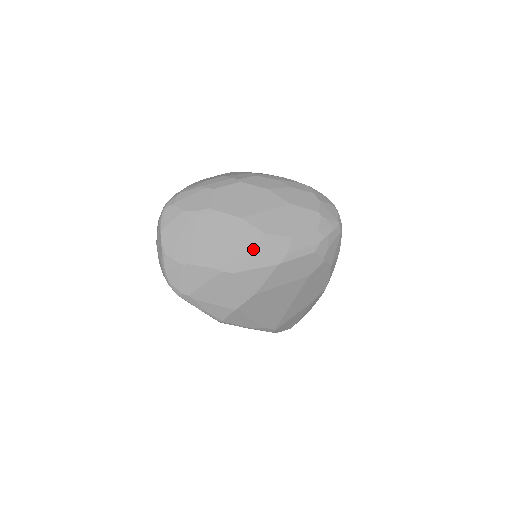
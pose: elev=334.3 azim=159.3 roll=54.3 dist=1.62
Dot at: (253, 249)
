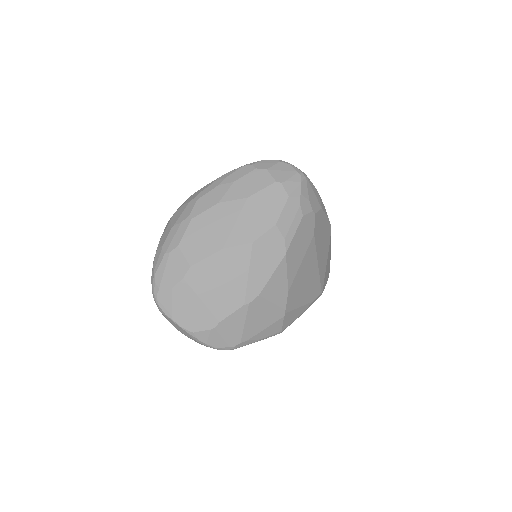
Dot at: (255, 263)
